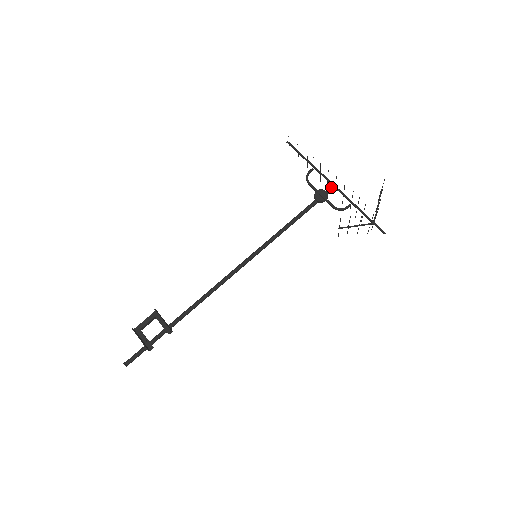
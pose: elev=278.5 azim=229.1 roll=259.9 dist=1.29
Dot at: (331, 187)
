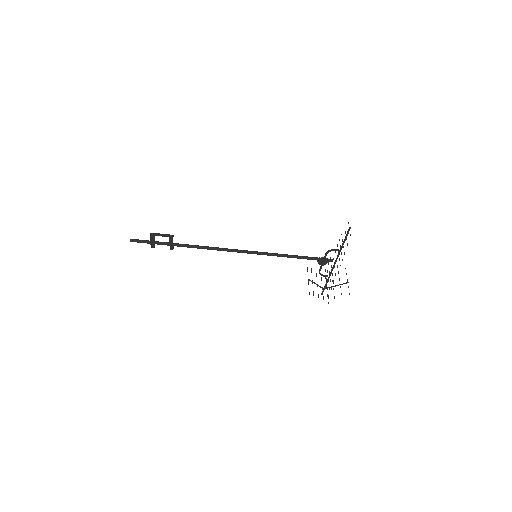
Dot at: occluded
